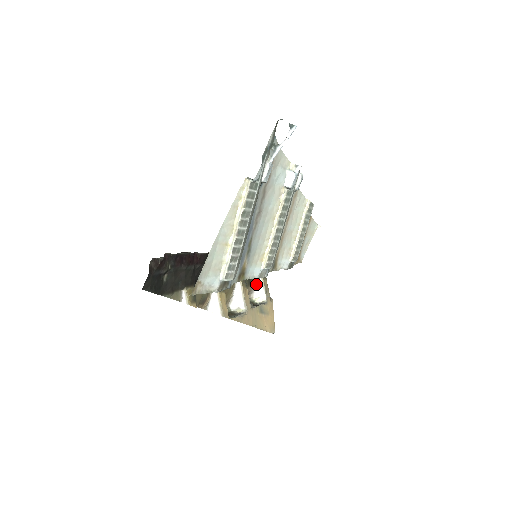
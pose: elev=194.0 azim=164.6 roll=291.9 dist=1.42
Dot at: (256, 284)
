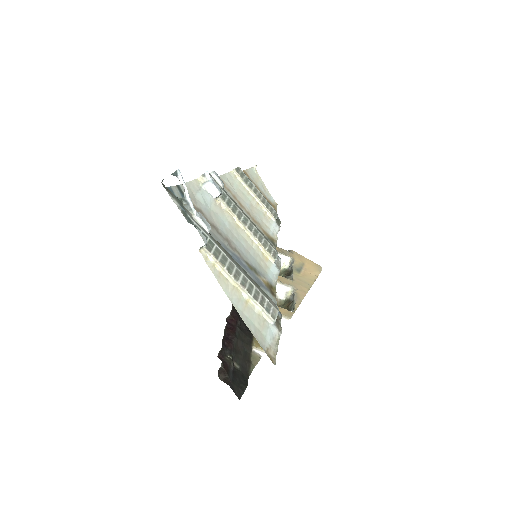
Dot at: occluded
